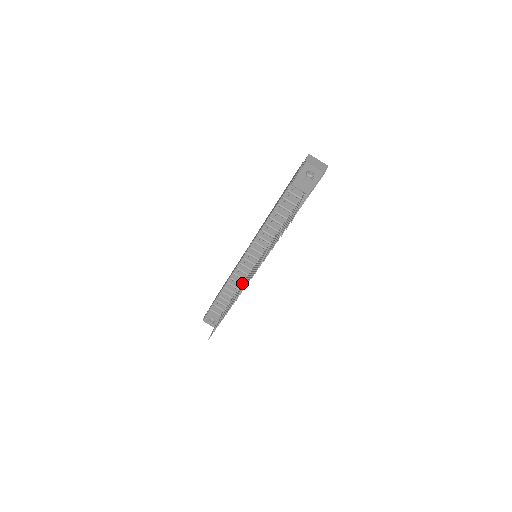
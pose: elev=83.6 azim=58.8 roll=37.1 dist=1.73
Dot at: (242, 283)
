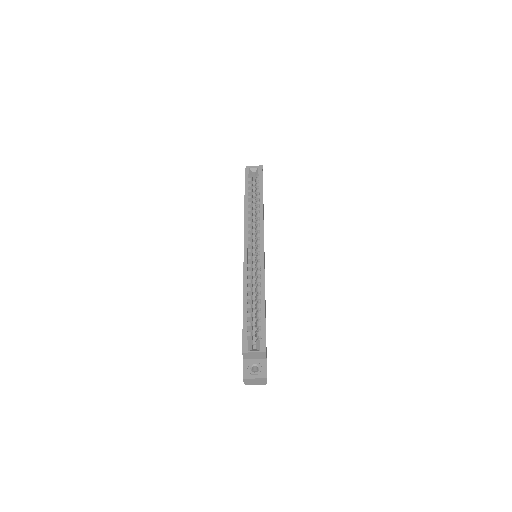
Dot at: occluded
